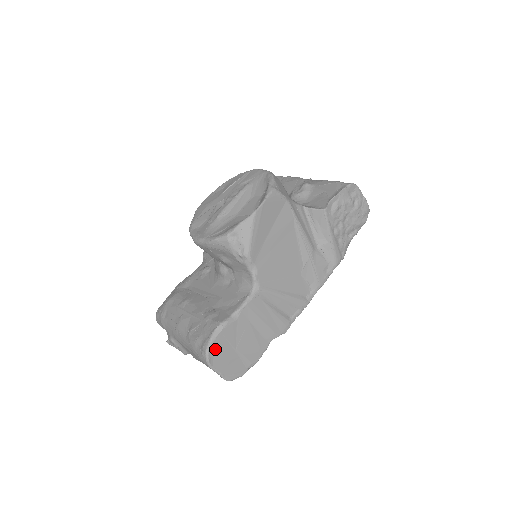
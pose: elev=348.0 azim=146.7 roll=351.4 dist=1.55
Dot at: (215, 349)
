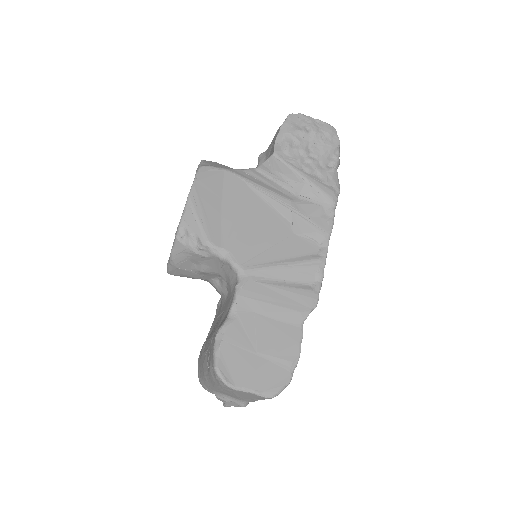
Dot at: (227, 364)
